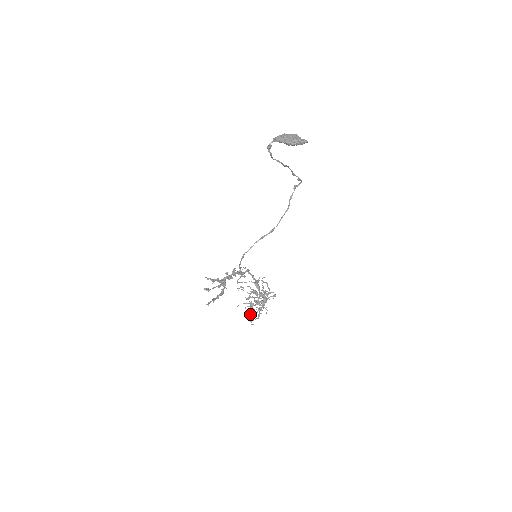
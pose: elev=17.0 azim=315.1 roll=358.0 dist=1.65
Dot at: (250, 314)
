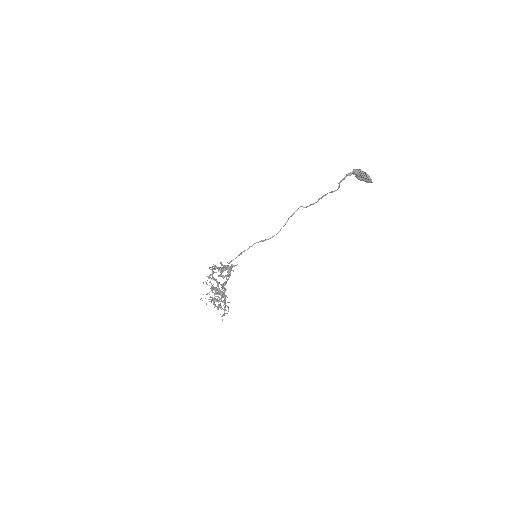
Dot at: occluded
